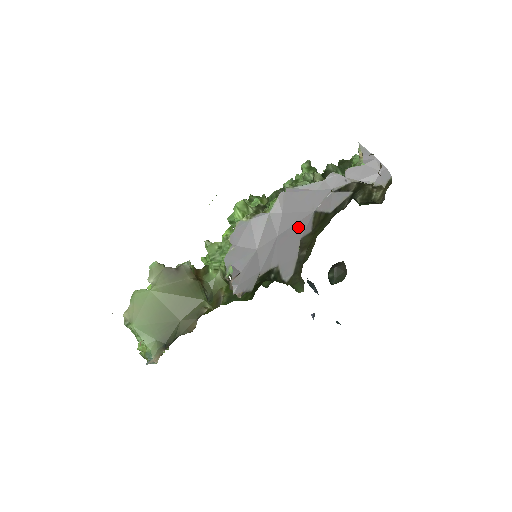
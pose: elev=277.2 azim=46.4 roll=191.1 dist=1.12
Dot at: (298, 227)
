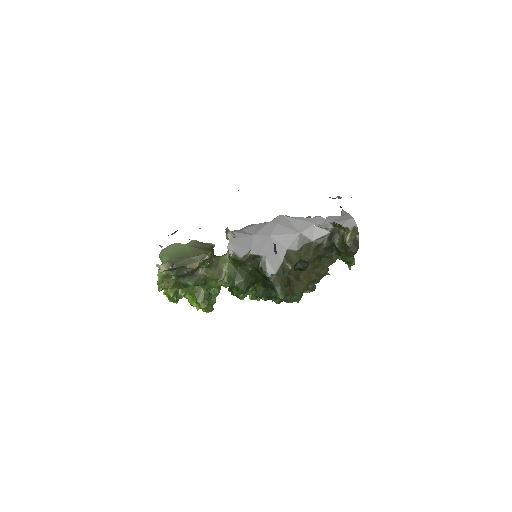
Dot at: (286, 238)
